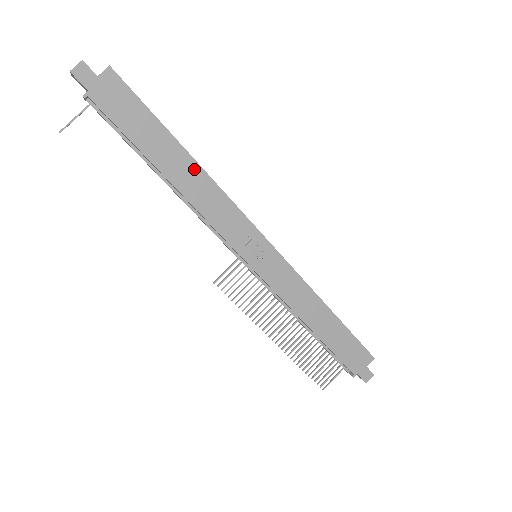
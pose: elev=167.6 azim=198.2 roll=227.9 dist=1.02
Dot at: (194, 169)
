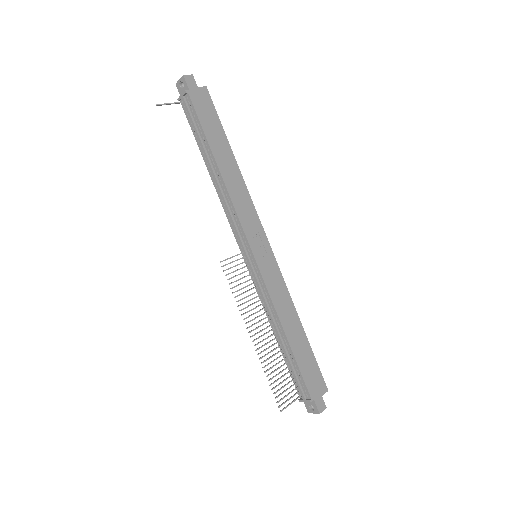
Dot at: (235, 170)
